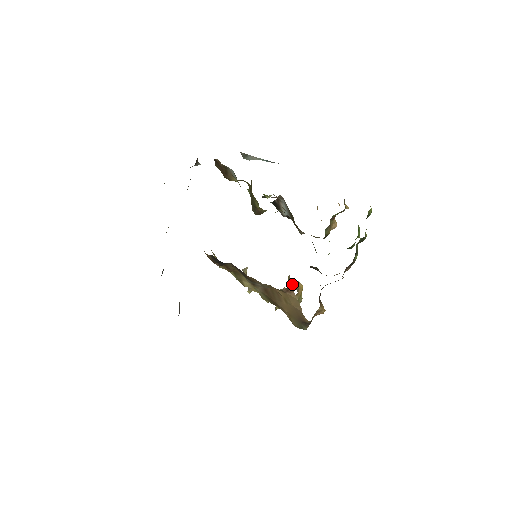
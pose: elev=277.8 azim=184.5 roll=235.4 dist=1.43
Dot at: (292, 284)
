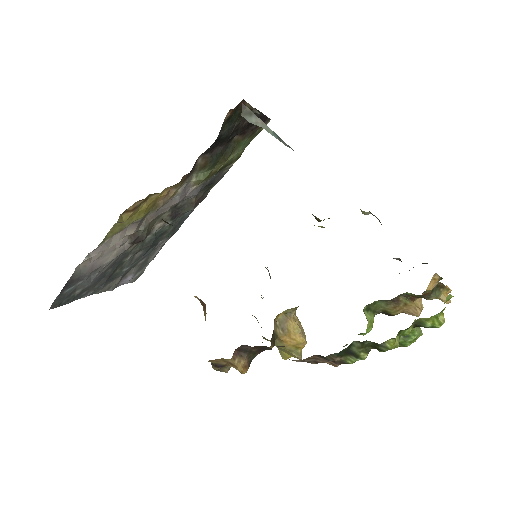
Dot at: (281, 323)
